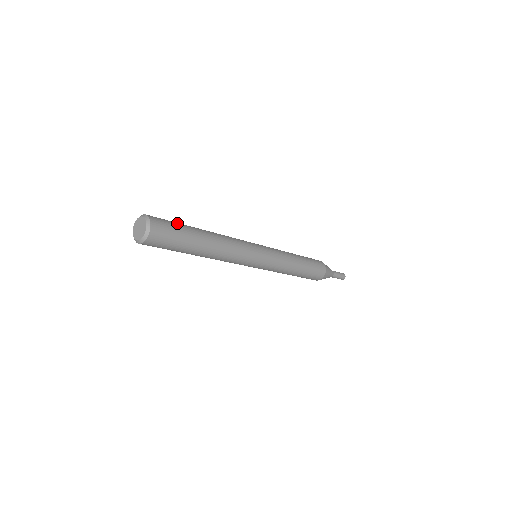
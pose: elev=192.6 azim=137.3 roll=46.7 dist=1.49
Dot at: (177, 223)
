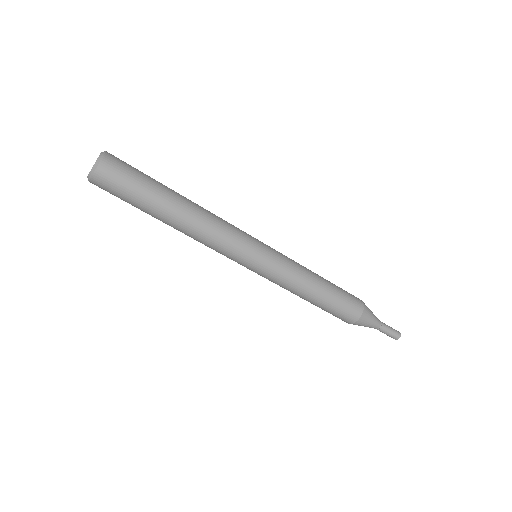
Dot at: occluded
